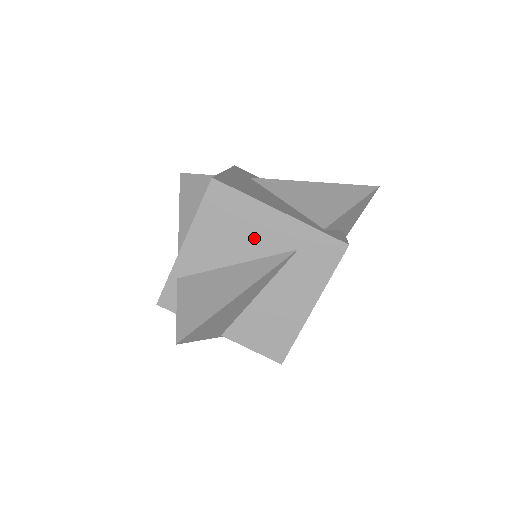
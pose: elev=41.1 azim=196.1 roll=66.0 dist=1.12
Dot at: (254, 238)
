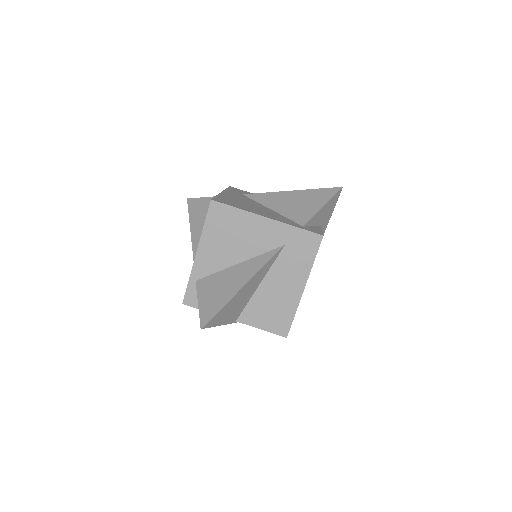
Dot at: (250, 241)
